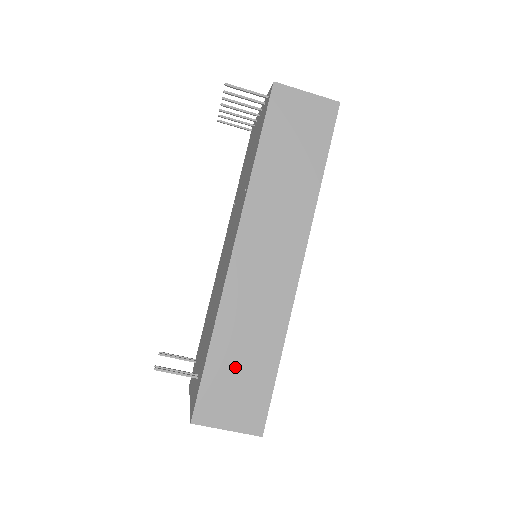
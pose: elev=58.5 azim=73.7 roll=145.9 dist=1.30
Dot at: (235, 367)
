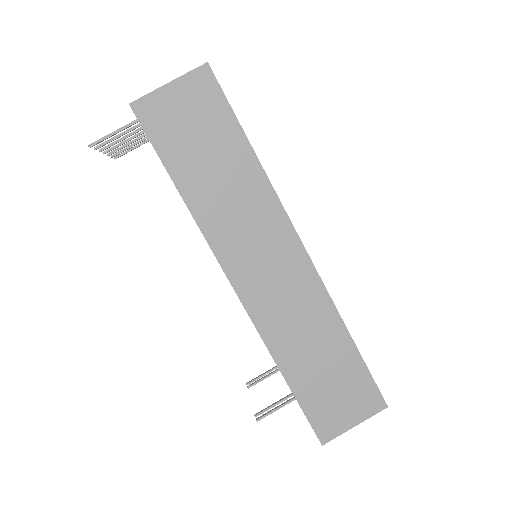
Dot at: (320, 377)
